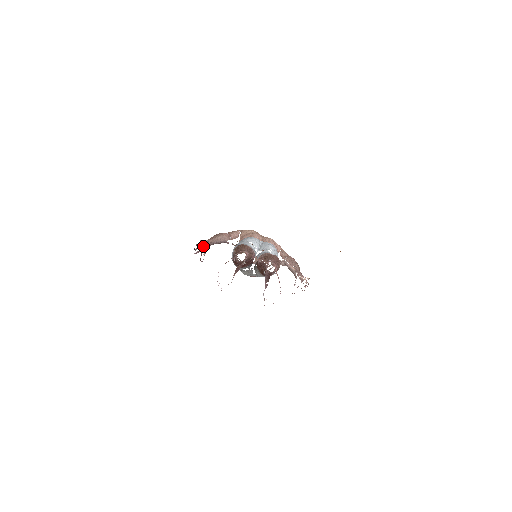
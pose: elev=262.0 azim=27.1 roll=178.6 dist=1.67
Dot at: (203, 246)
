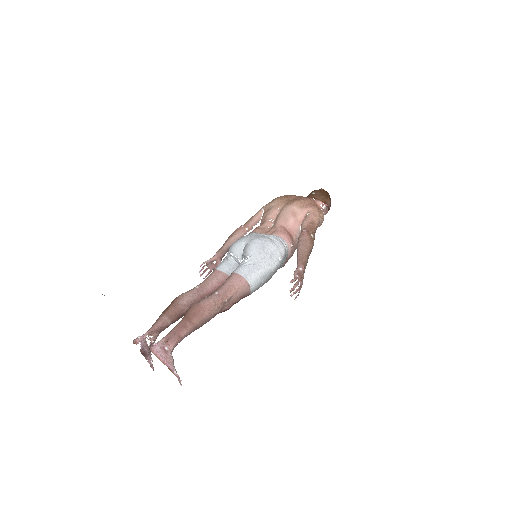
Dot at: (212, 263)
